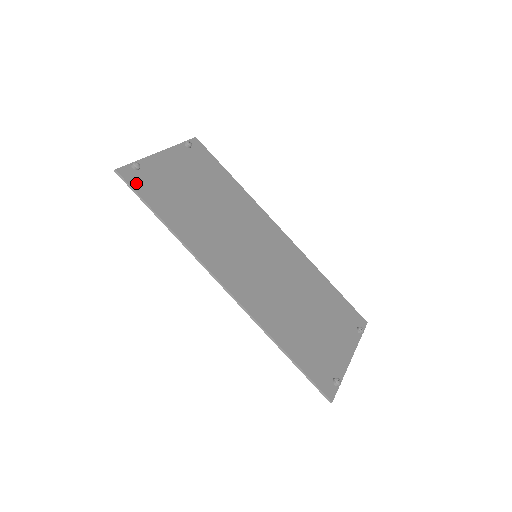
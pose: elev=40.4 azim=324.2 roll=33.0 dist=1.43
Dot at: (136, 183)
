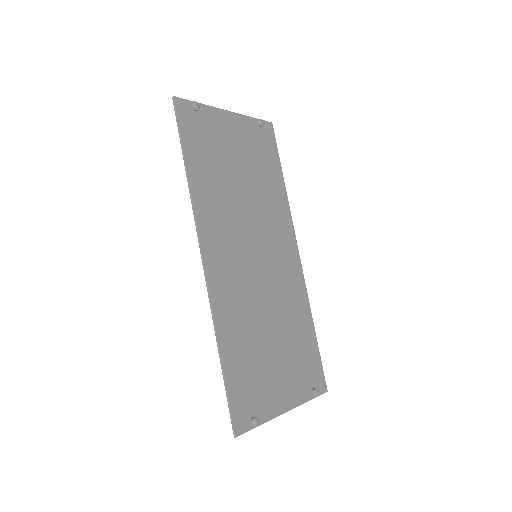
Dot at: (185, 119)
